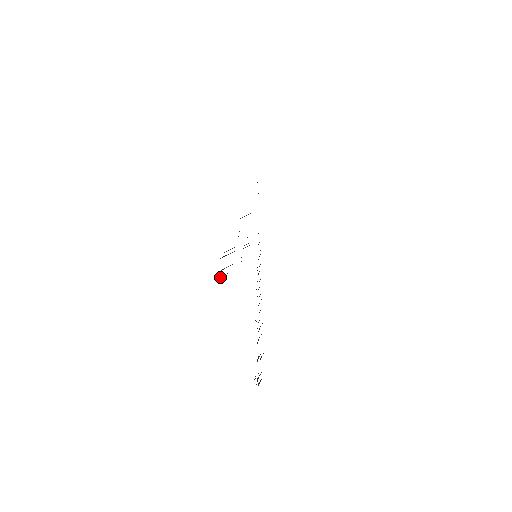
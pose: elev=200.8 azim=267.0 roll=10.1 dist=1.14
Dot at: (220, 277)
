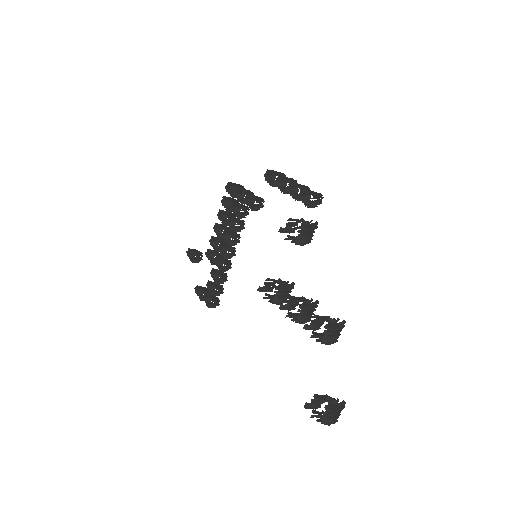
Dot at: (309, 408)
